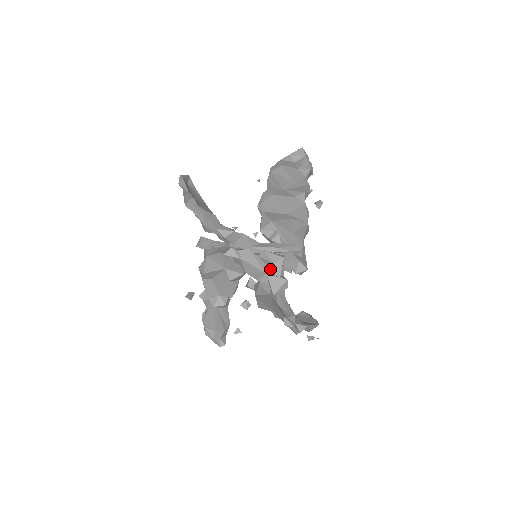
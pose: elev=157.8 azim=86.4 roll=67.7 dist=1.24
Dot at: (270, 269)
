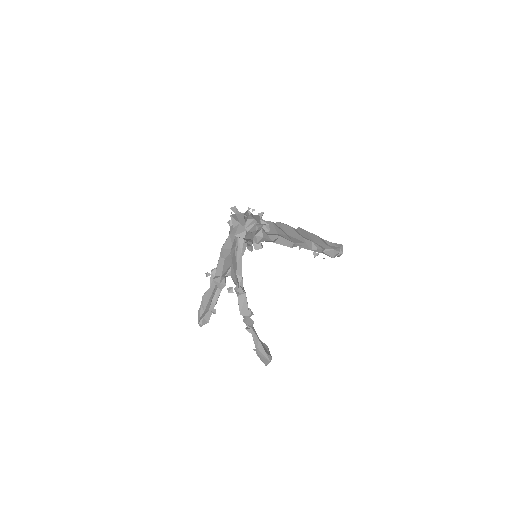
Dot at: (244, 224)
